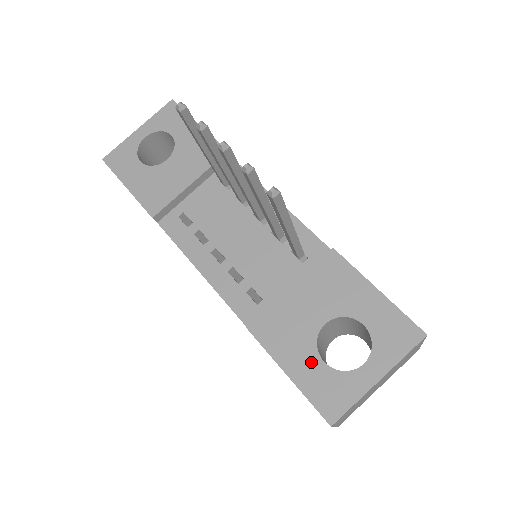
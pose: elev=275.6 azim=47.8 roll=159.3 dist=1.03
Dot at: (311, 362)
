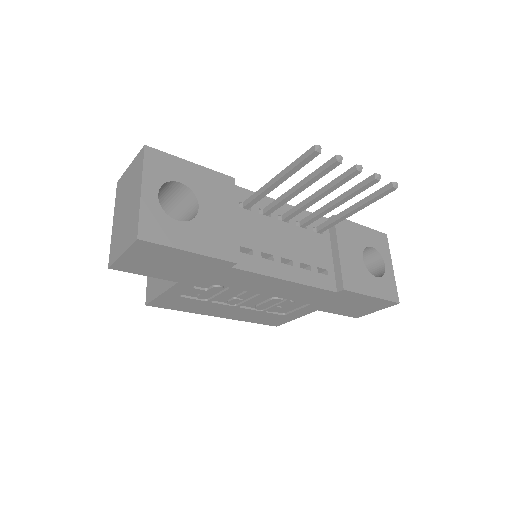
Dot at: (374, 282)
